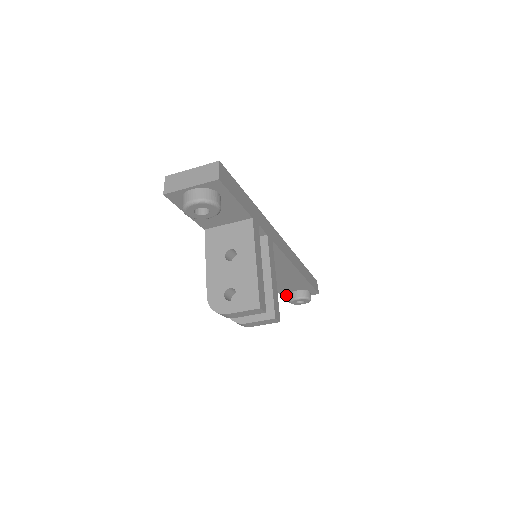
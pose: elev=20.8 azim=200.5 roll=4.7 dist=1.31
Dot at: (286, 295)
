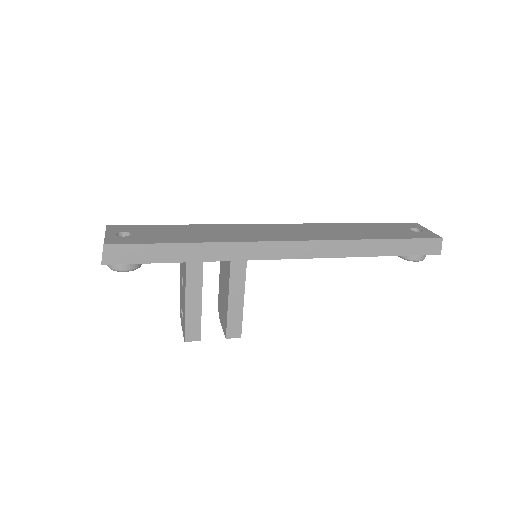
Dot at: occluded
